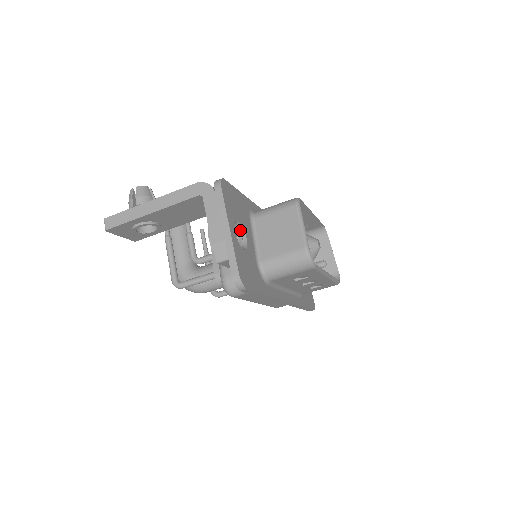
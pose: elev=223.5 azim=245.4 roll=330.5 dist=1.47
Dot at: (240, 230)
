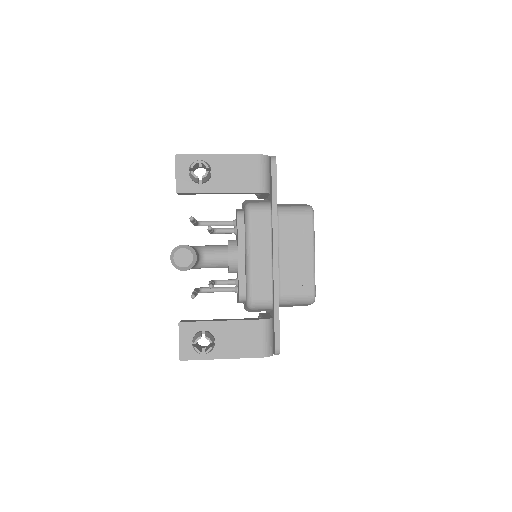
Dot at: occluded
